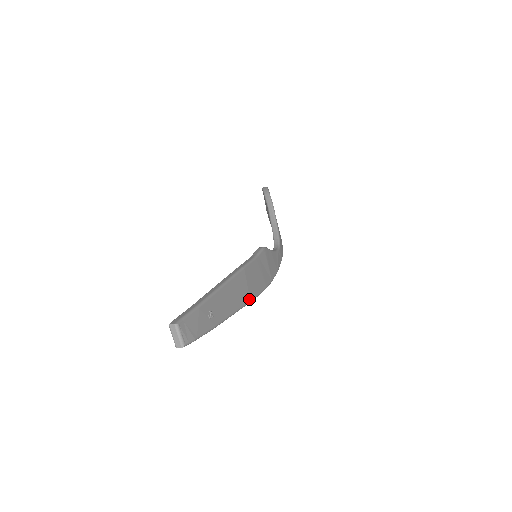
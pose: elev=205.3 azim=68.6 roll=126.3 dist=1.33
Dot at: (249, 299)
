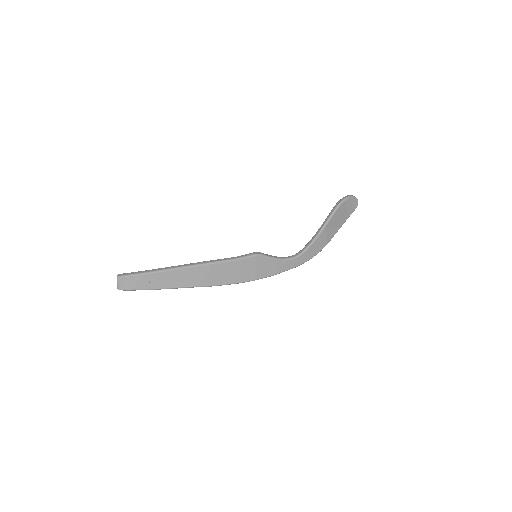
Dot at: (207, 284)
